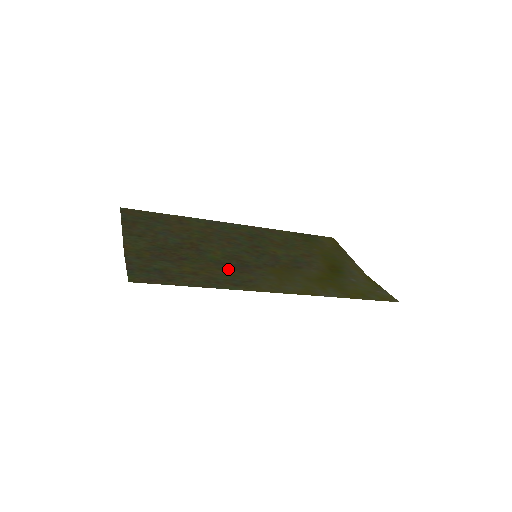
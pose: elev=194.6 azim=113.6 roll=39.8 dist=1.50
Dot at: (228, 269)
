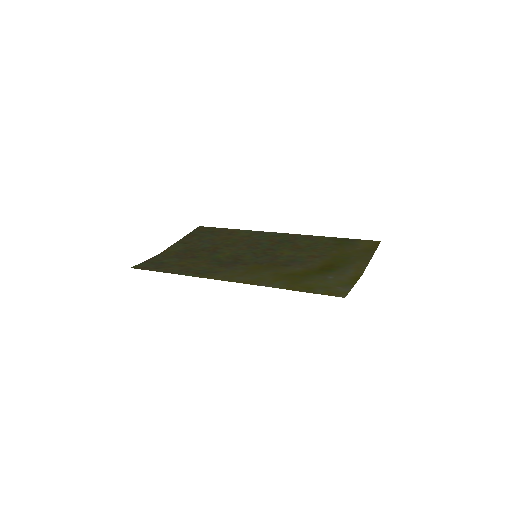
Dot at: (214, 264)
